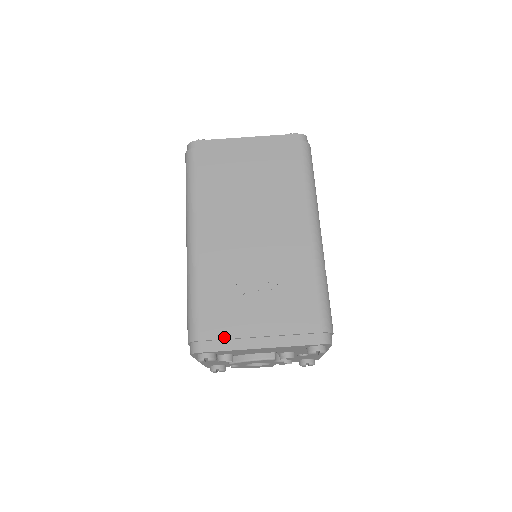
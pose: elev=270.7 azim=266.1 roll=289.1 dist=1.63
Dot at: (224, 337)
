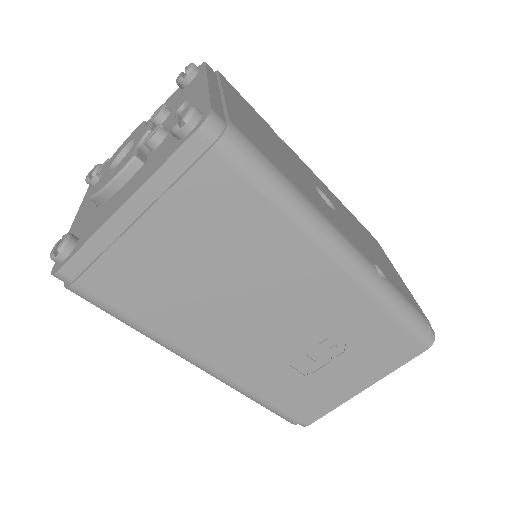
Dot at: (323, 408)
